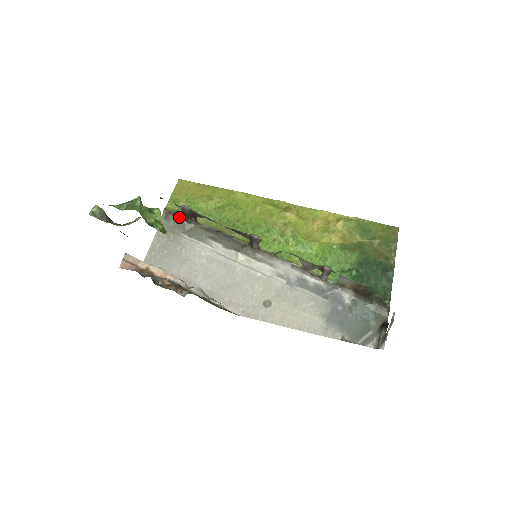
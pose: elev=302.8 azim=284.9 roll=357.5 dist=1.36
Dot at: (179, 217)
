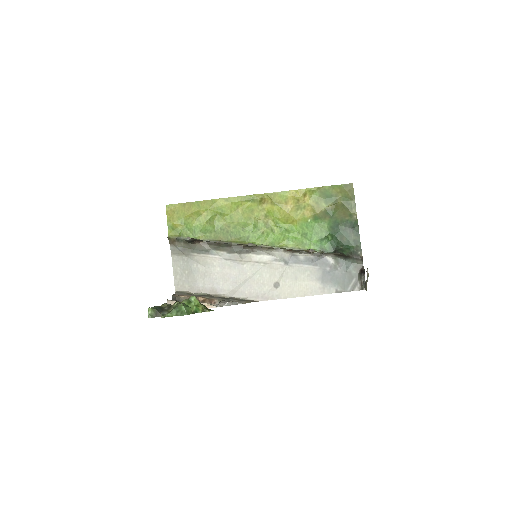
Dot at: (184, 242)
